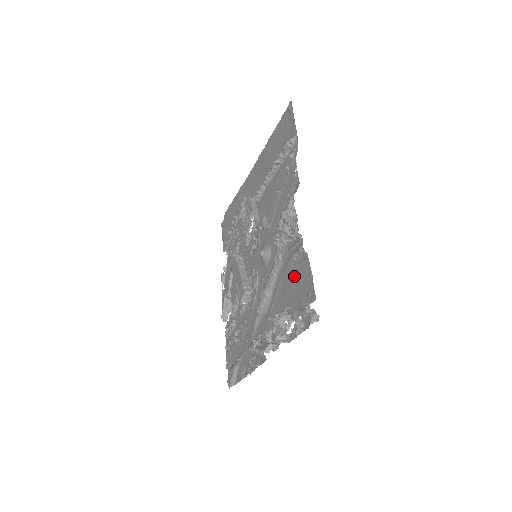
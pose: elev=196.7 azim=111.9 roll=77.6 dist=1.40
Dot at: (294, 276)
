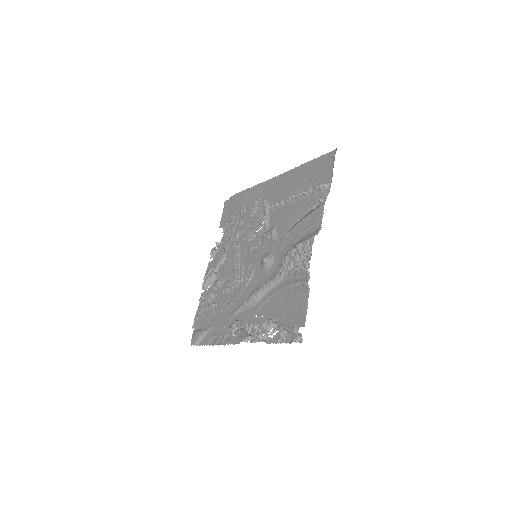
Dot at: (290, 297)
